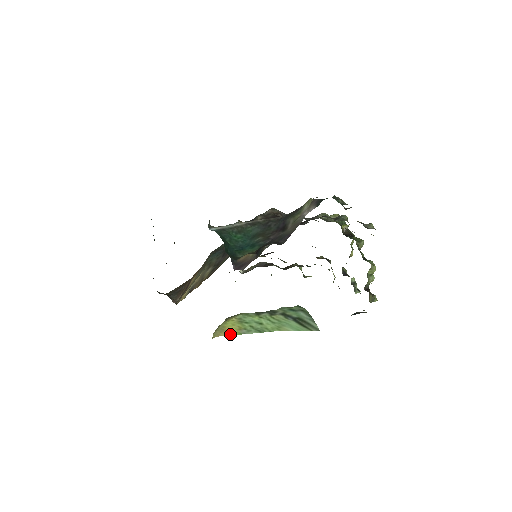
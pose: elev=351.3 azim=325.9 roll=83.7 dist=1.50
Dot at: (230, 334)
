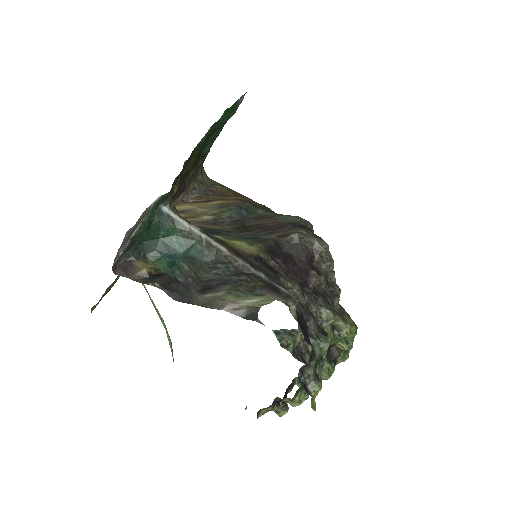
Dot at: occluded
